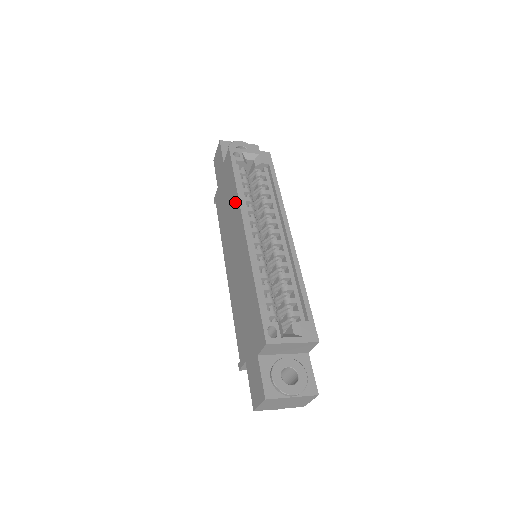
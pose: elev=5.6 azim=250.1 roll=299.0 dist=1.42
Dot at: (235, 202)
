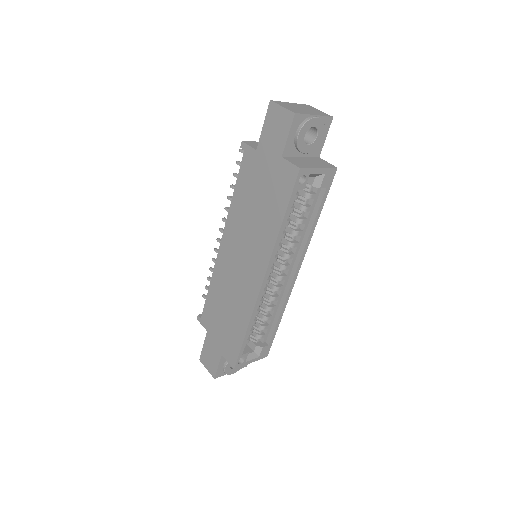
Dot at: (269, 236)
